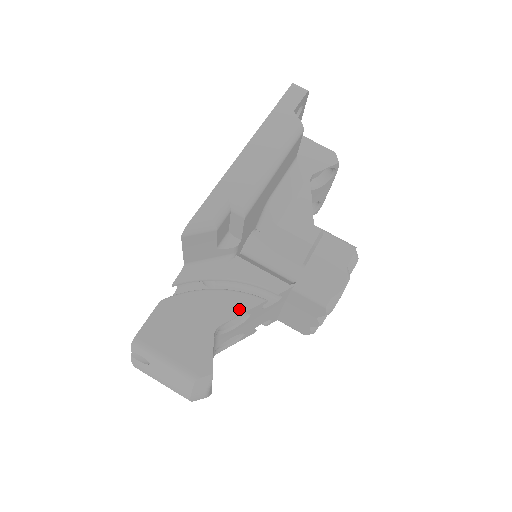
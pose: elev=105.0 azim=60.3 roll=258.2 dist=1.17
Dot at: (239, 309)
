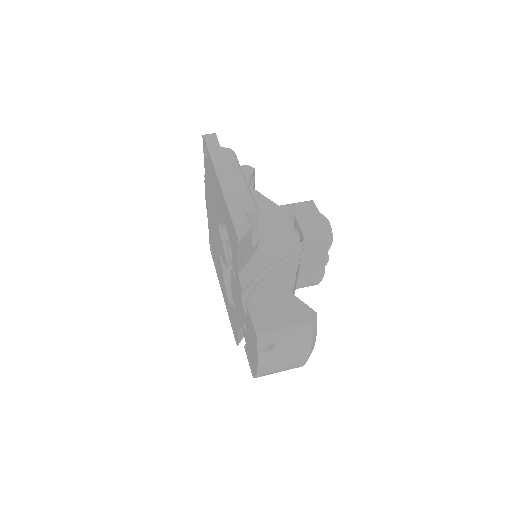
Dot at: (292, 273)
